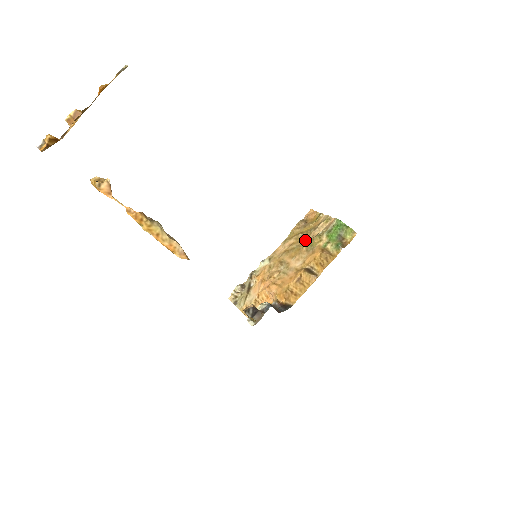
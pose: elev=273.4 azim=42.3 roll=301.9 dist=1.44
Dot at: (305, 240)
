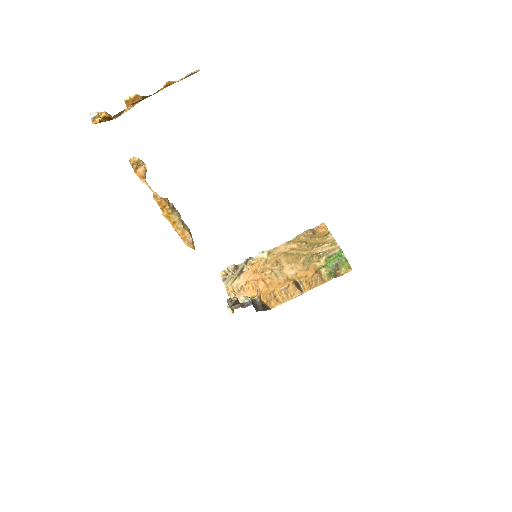
Dot at: (306, 252)
